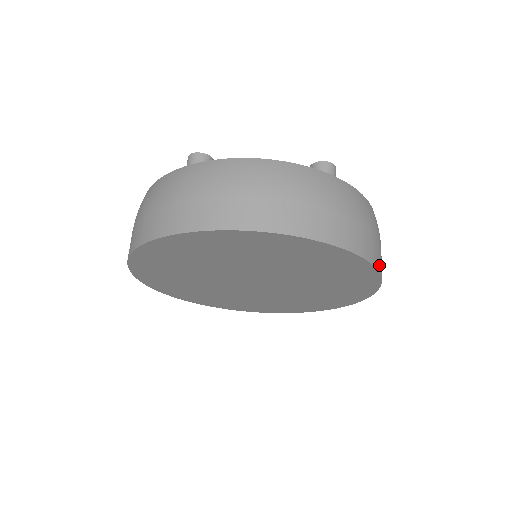
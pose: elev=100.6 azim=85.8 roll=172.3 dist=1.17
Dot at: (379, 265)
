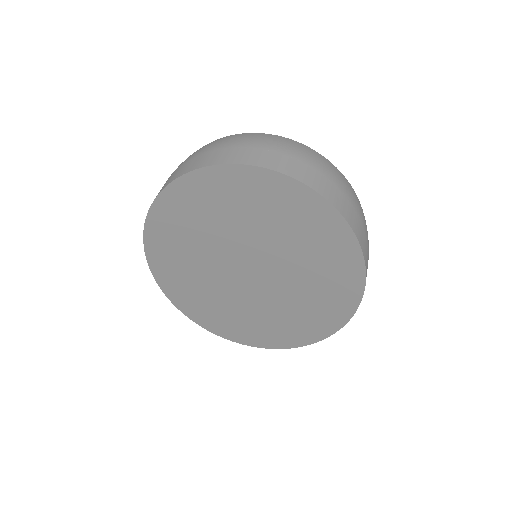
Dot at: (365, 255)
